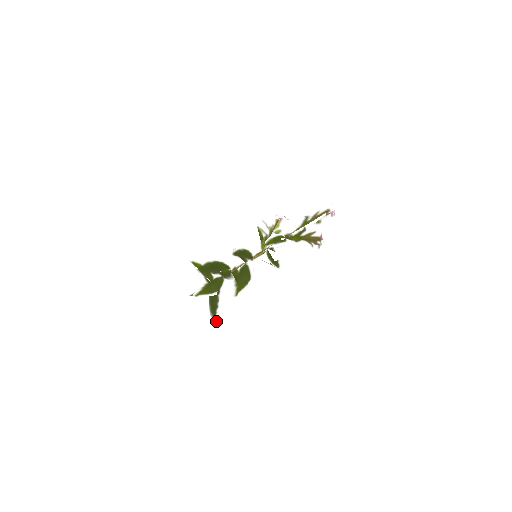
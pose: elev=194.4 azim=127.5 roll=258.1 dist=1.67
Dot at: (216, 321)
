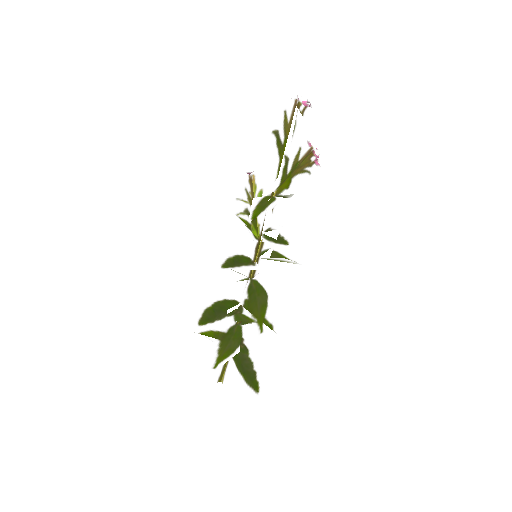
Dot at: (263, 395)
